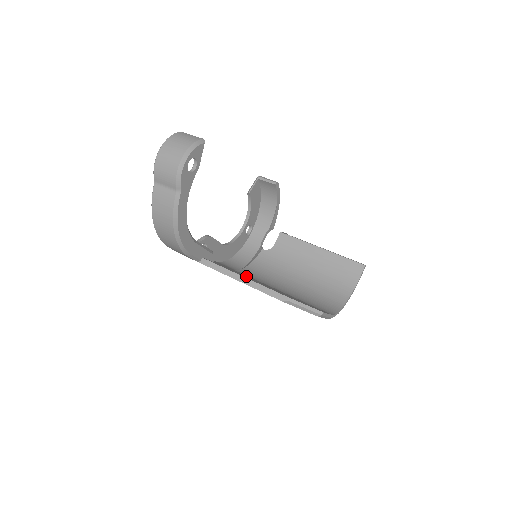
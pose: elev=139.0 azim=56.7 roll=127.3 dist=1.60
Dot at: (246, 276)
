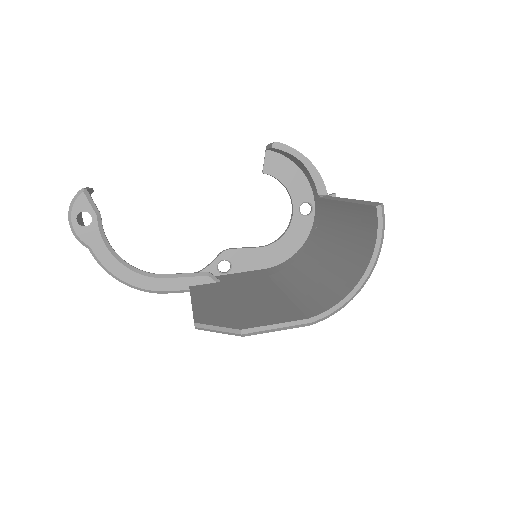
Dot at: (241, 288)
